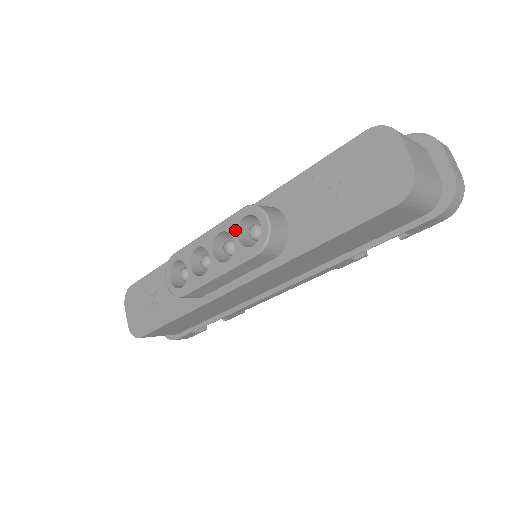
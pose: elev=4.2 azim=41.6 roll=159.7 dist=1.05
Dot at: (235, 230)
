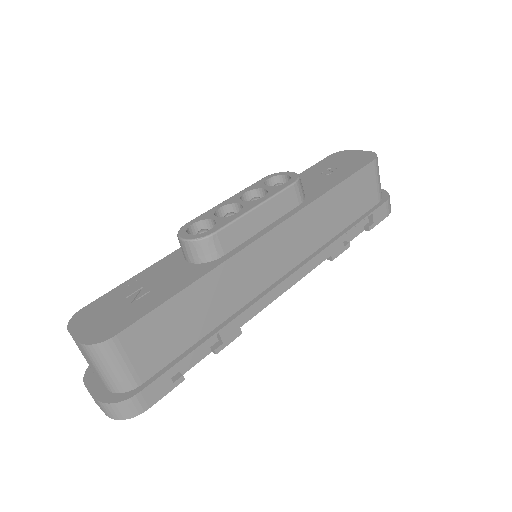
Dot at: (262, 185)
